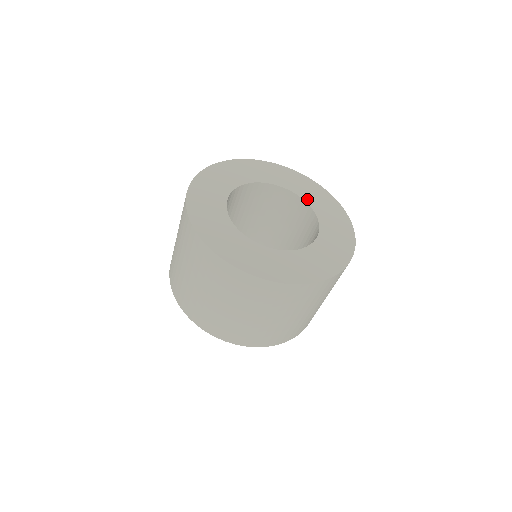
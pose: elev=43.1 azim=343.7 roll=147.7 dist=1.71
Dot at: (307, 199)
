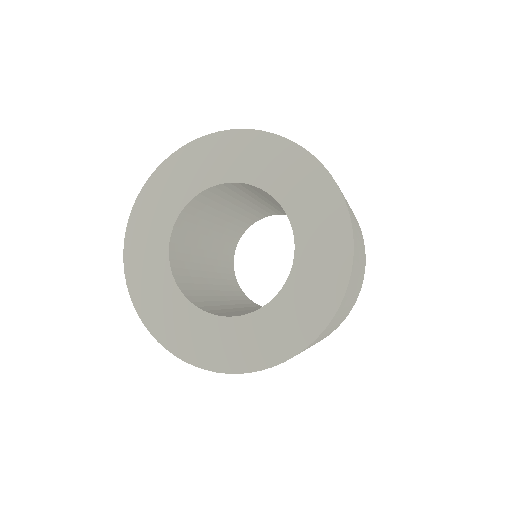
Dot at: (300, 232)
